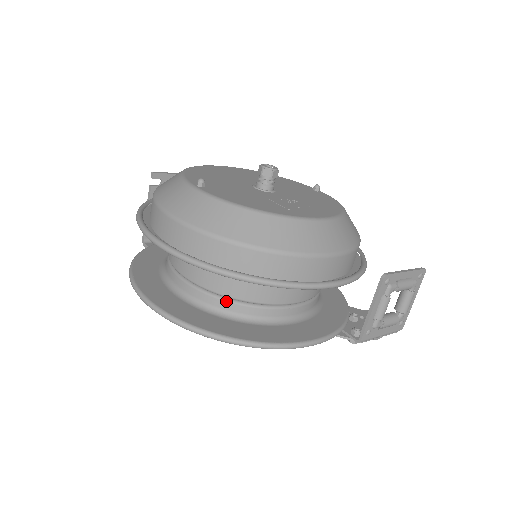
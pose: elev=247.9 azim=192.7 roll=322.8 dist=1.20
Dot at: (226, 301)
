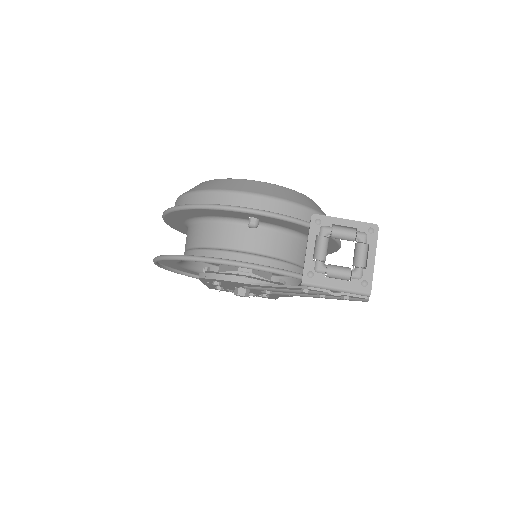
Dot at: (196, 250)
